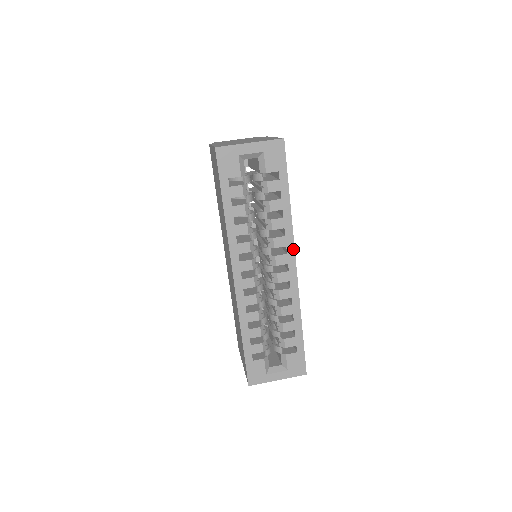
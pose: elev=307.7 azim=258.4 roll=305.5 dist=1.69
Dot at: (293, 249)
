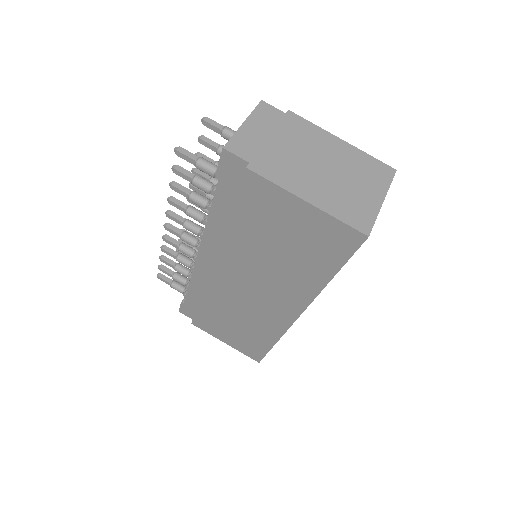
Dot at: occluded
